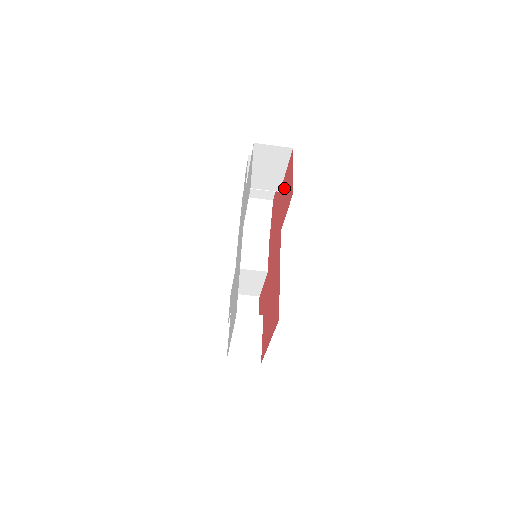
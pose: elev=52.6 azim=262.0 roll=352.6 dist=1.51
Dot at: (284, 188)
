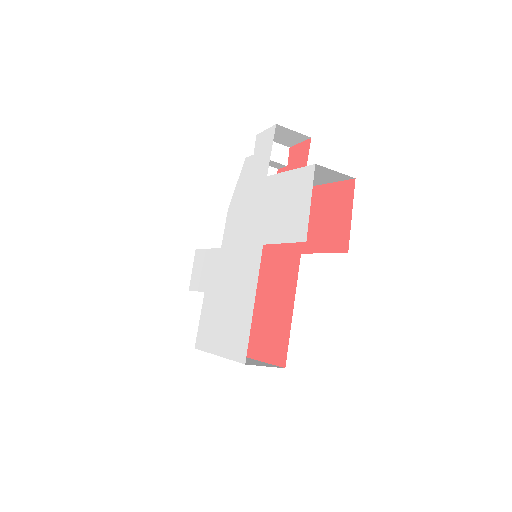
Dot at: (319, 203)
